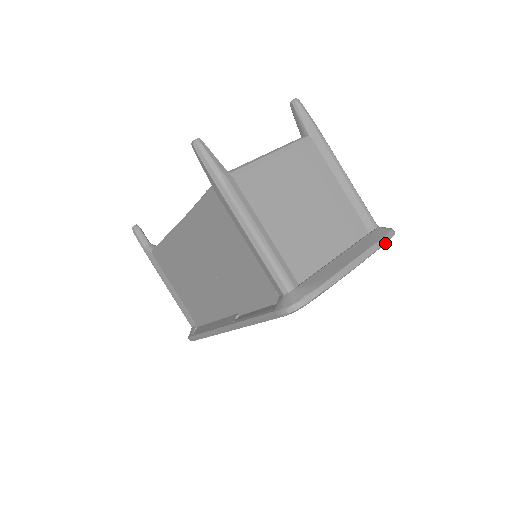
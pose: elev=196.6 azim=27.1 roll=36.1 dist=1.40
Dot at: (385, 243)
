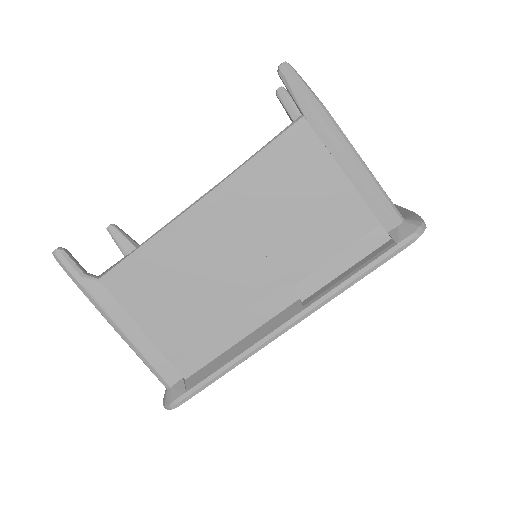
Dot at: occluded
